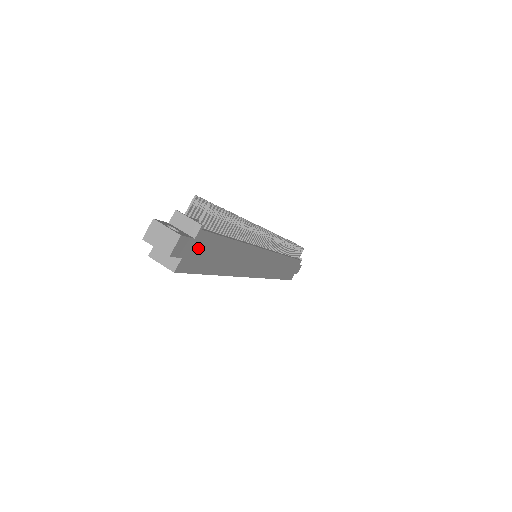
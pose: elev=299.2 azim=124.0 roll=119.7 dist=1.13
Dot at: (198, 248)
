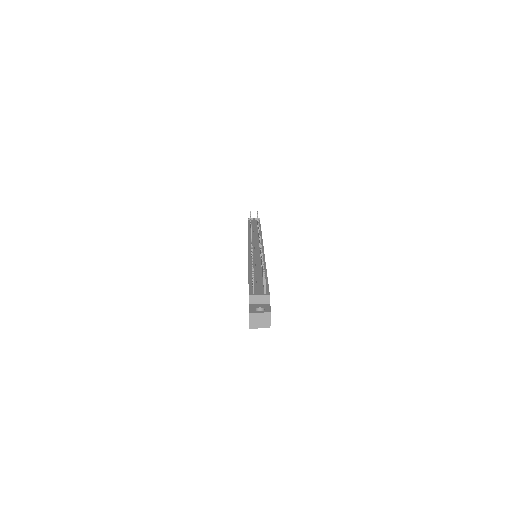
Dot at: occluded
